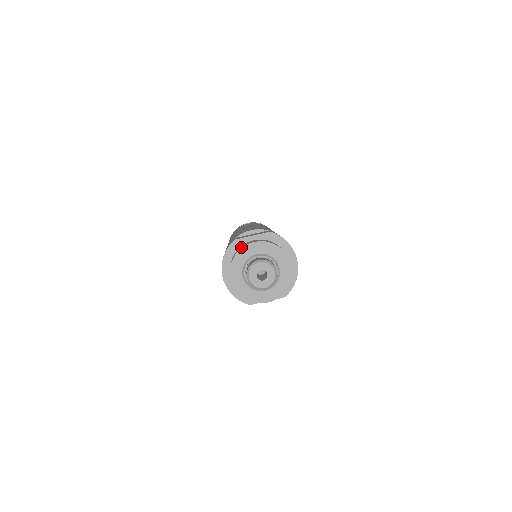
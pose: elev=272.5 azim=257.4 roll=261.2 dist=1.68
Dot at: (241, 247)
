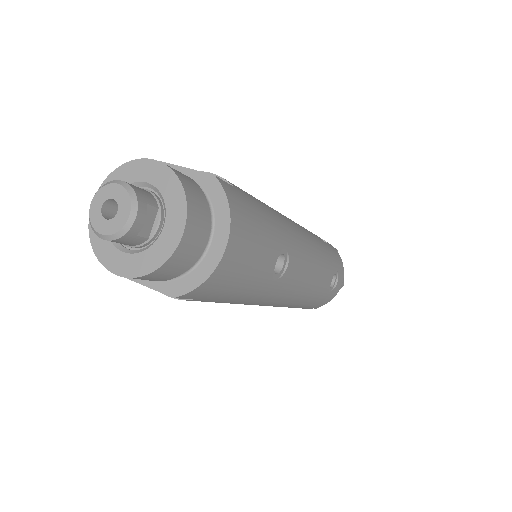
Dot at: occluded
